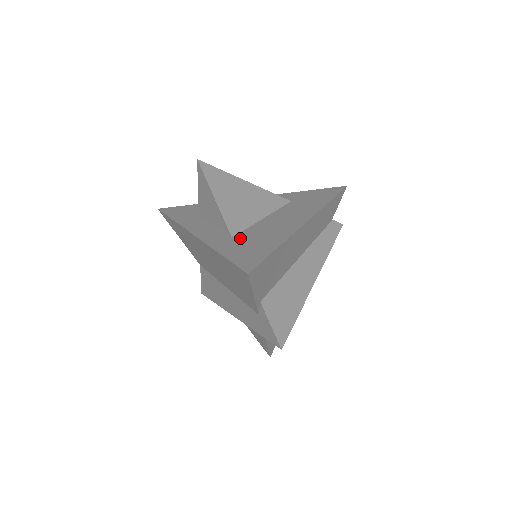
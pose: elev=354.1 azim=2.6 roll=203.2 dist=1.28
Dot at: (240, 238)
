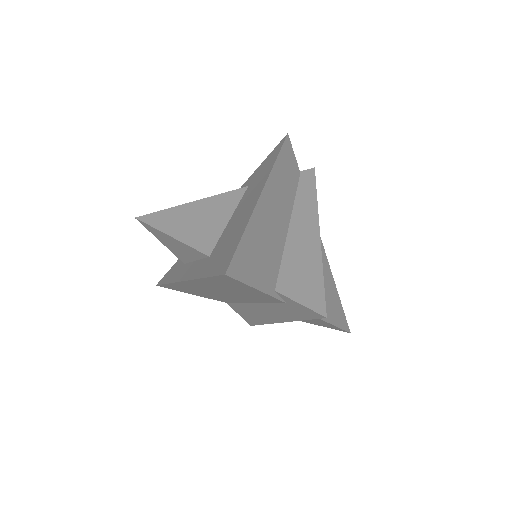
Dot at: (215, 251)
